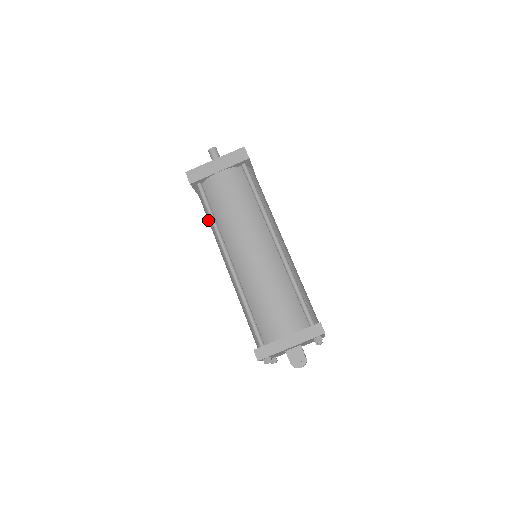
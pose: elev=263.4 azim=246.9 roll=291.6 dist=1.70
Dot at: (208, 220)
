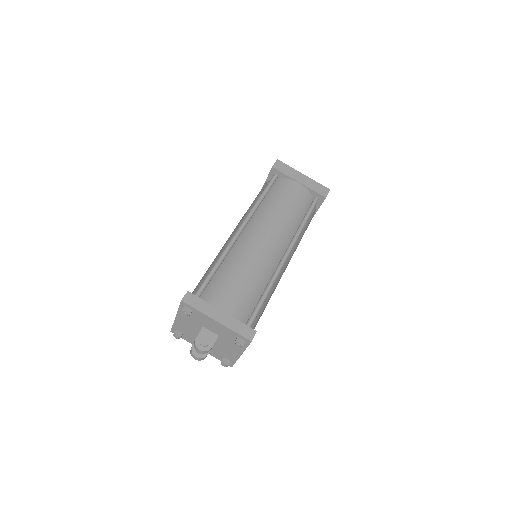
Dot at: (253, 202)
